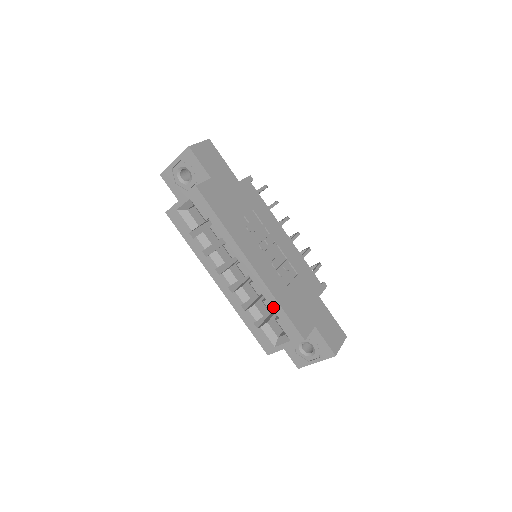
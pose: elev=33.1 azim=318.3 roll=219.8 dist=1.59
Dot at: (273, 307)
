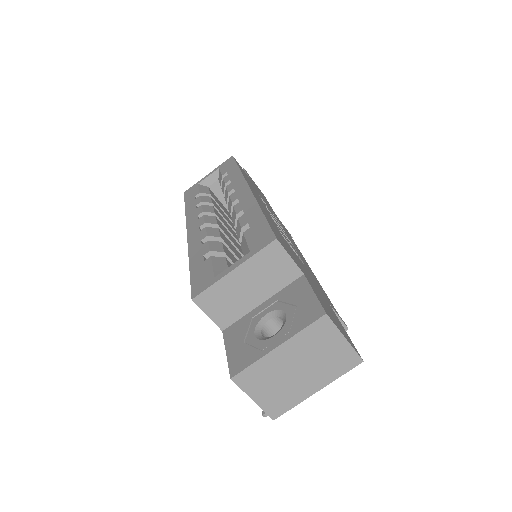
Dot at: (249, 217)
